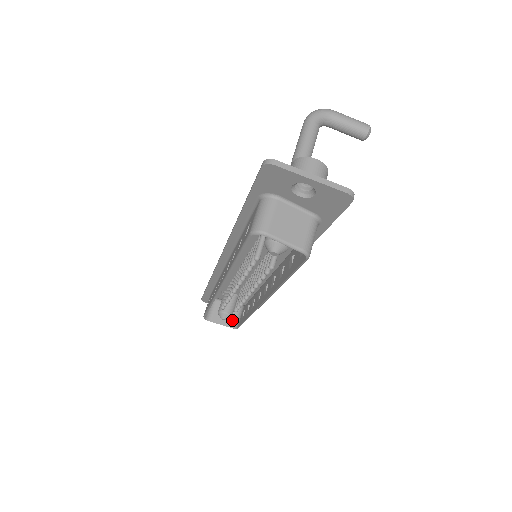
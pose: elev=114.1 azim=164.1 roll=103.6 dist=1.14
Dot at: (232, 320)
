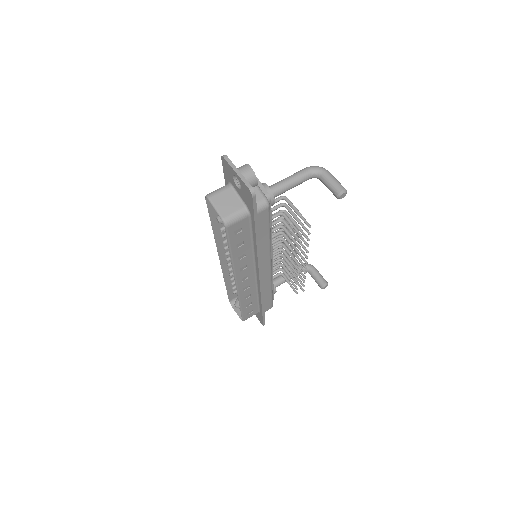
Dot at: occluded
